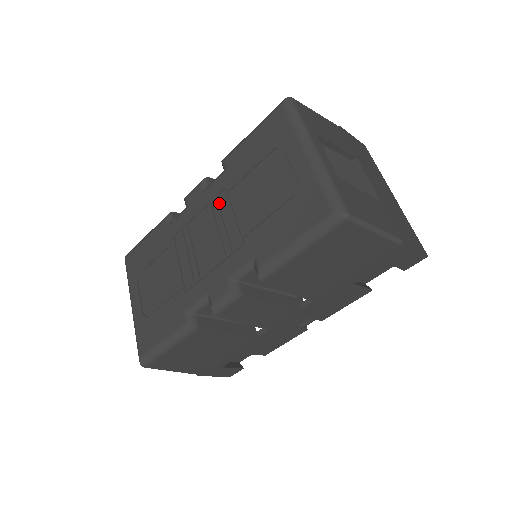
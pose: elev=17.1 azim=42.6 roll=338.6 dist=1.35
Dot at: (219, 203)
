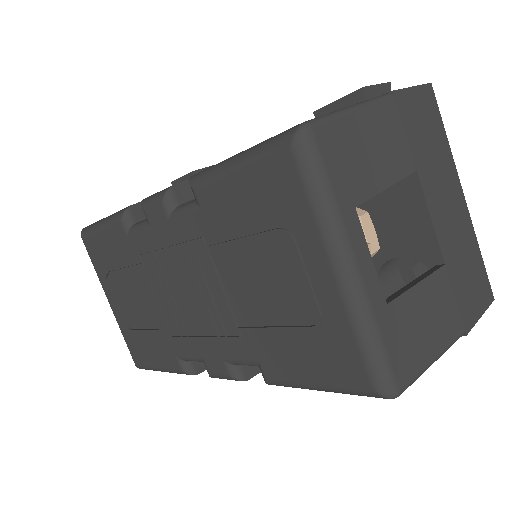
Dot at: (197, 255)
